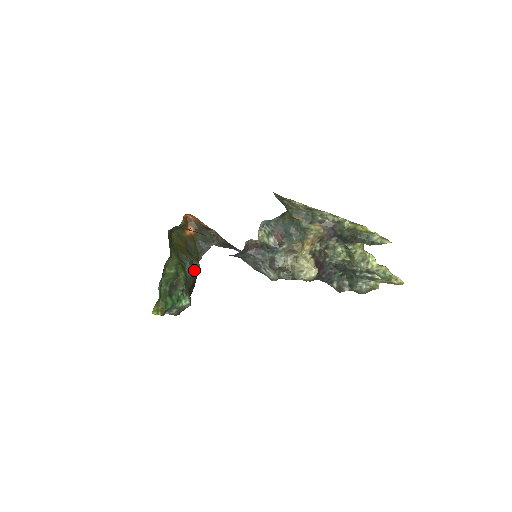
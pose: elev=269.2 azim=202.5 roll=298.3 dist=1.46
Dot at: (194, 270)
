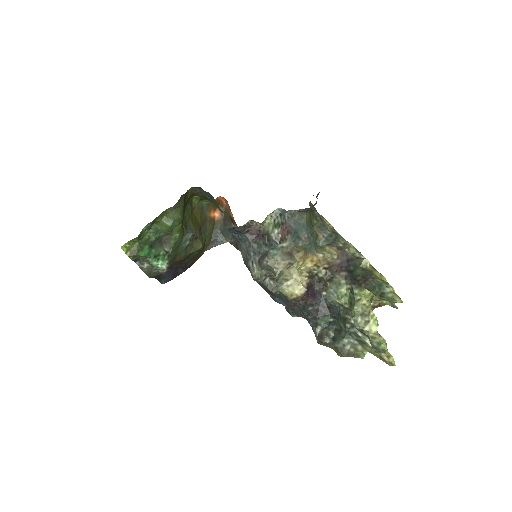
Dot at: (193, 247)
